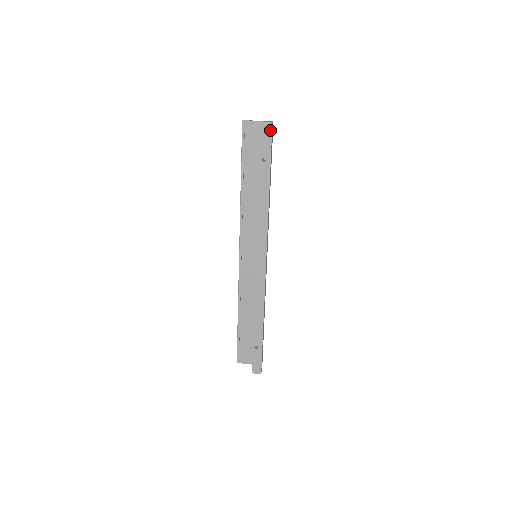
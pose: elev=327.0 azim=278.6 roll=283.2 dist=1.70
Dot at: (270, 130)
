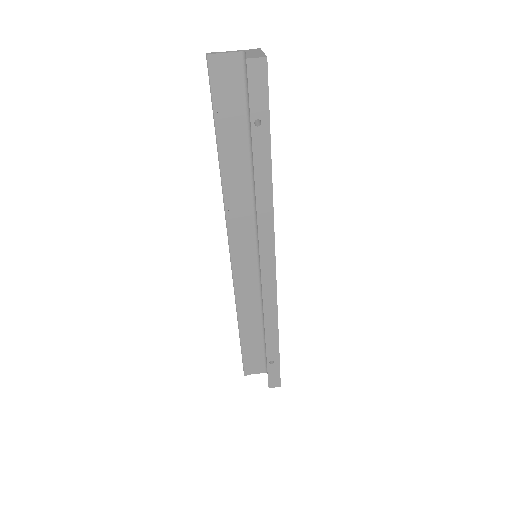
Dot at: (264, 71)
